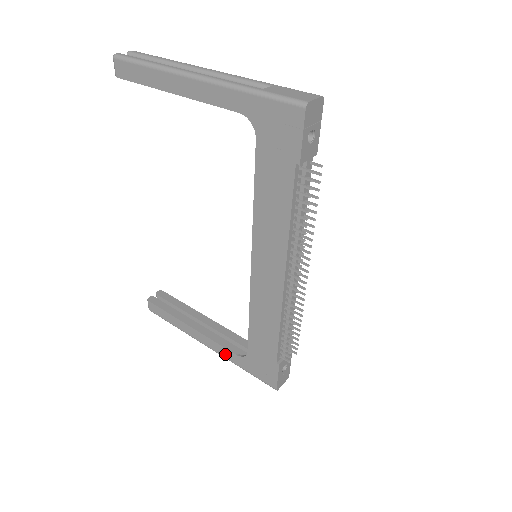
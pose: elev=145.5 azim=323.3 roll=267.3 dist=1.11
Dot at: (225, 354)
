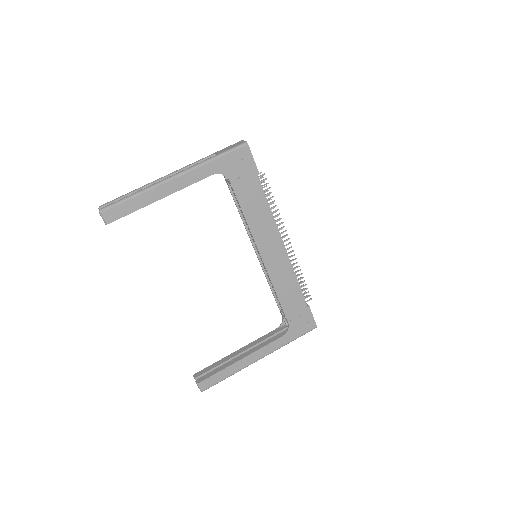
Dot at: (276, 346)
